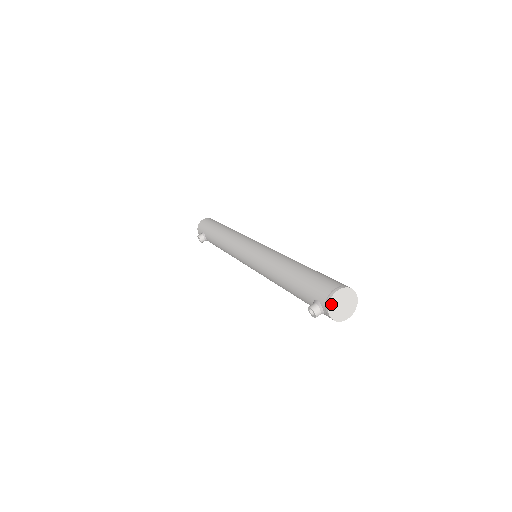
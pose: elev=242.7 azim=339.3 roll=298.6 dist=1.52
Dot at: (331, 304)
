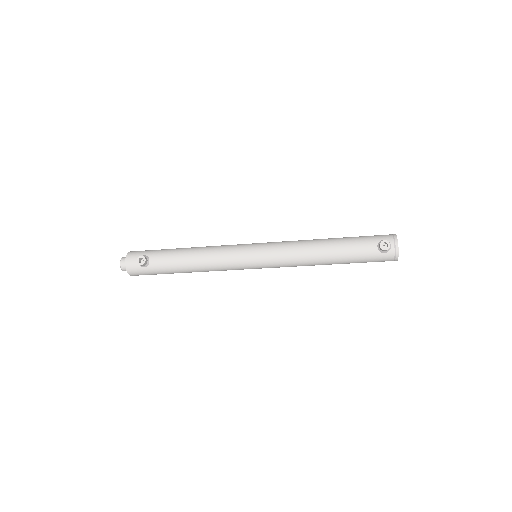
Dot at: (397, 240)
